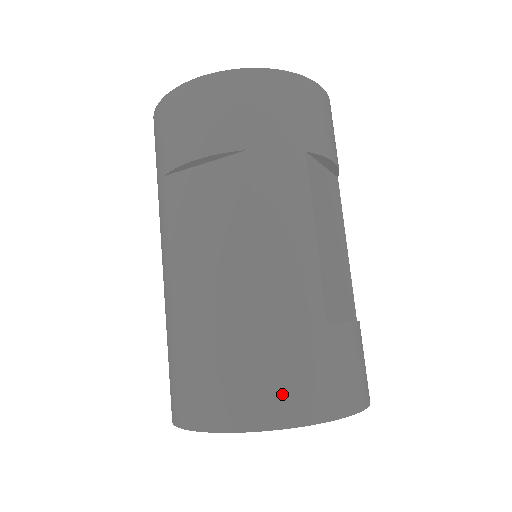
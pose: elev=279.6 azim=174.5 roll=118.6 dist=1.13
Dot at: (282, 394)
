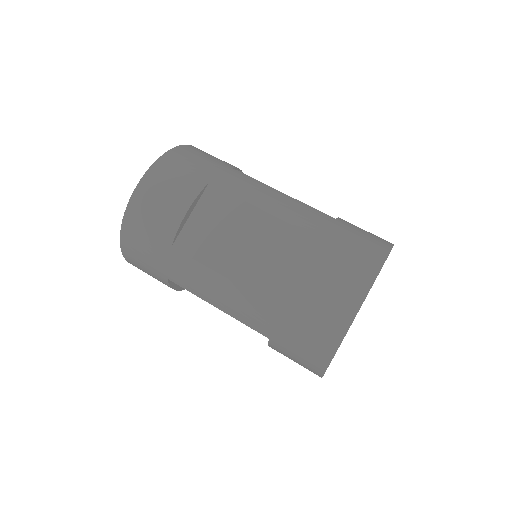
Dot at: (362, 254)
